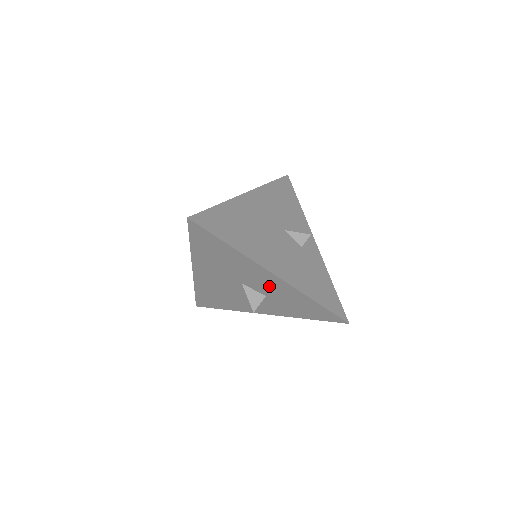
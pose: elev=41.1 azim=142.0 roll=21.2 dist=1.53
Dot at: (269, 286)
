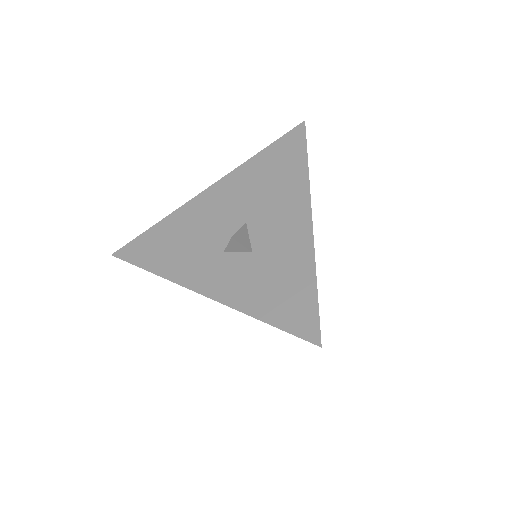
Dot at: (280, 234)
